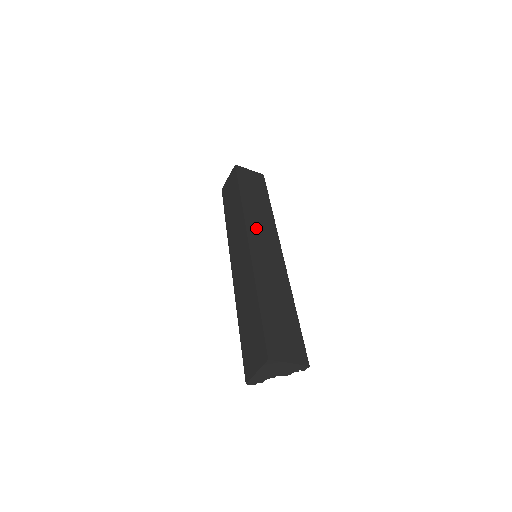
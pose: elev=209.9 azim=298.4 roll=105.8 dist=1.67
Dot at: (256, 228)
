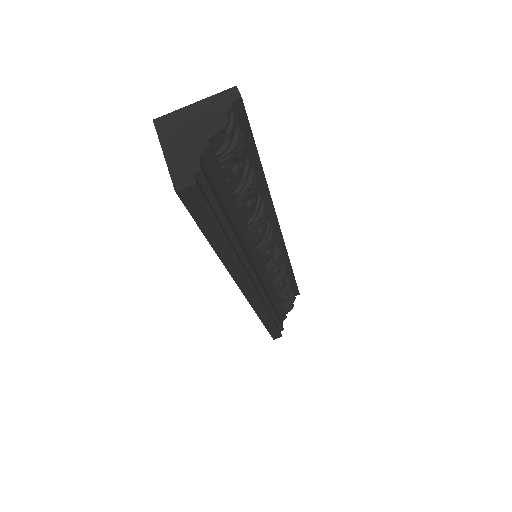
Dot at: occluded
